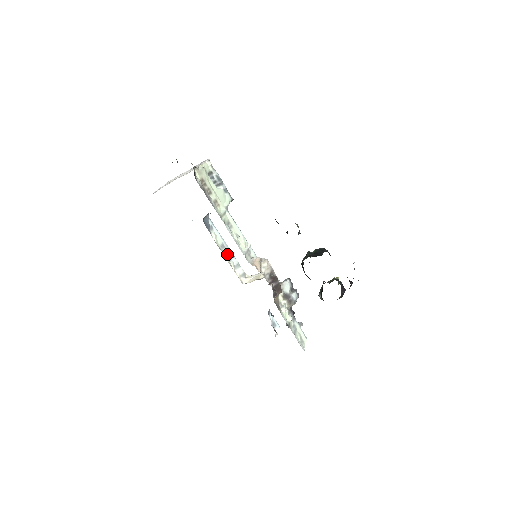
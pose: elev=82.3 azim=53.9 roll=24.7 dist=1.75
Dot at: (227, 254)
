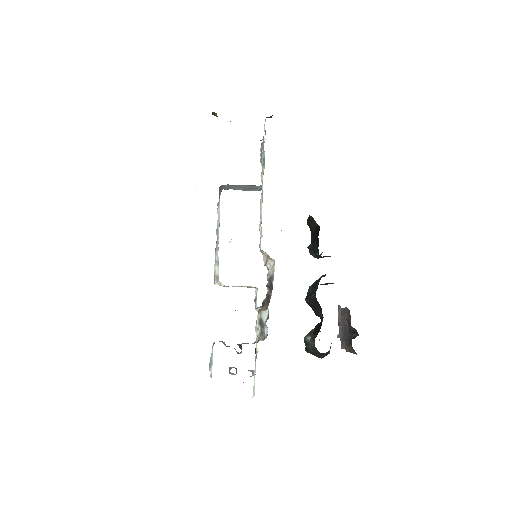
Dot at: (217, 241)
